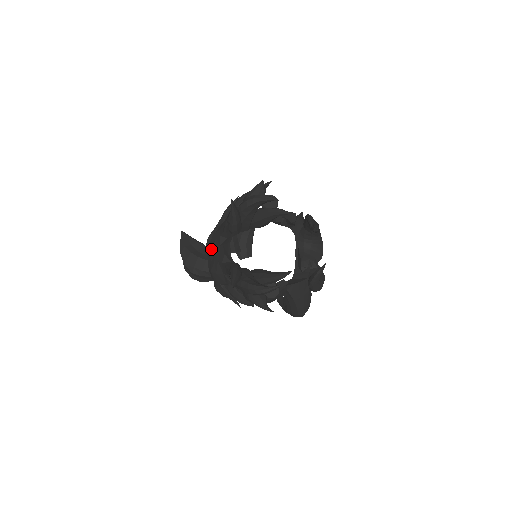
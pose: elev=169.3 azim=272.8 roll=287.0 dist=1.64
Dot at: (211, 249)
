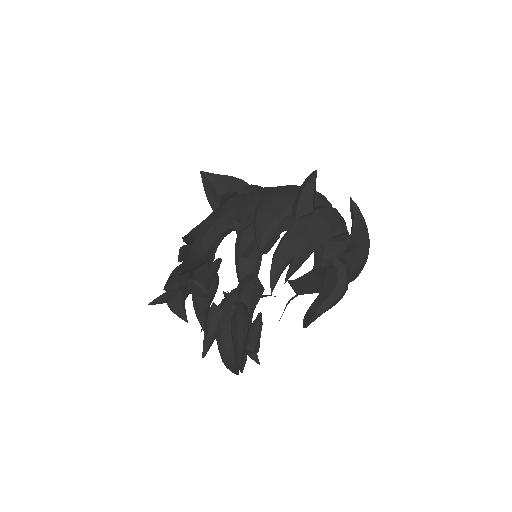
Dot at: occluded
